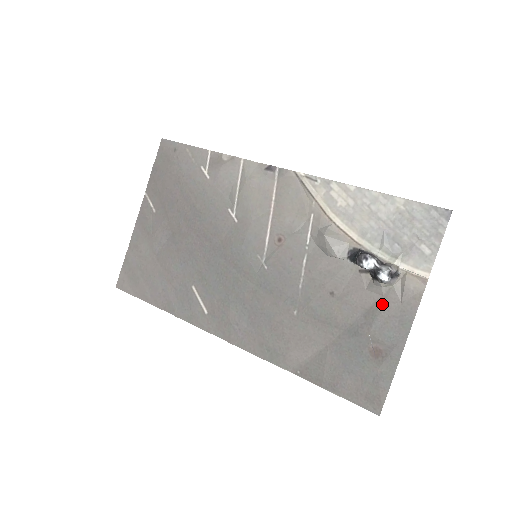
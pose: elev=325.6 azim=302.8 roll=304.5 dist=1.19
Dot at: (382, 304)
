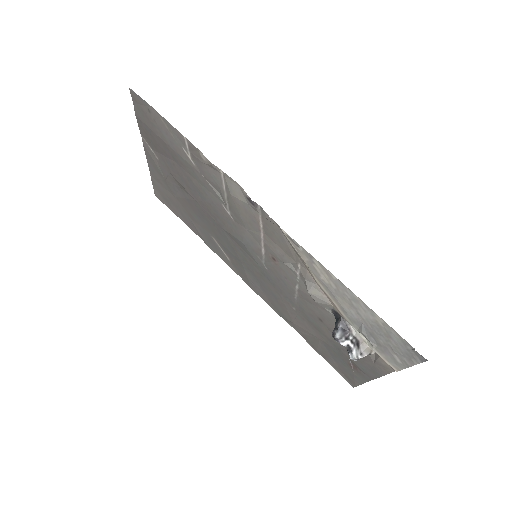
Dot at: occluded
